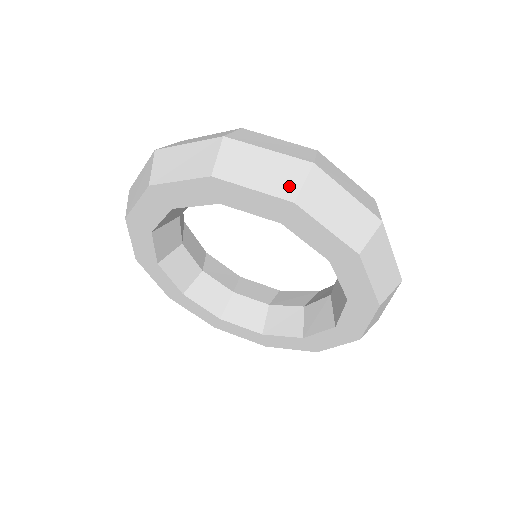
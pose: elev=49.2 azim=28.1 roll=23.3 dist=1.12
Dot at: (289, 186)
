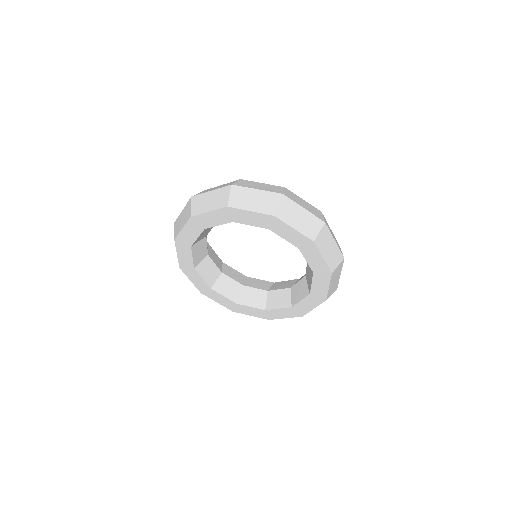
Dot at: (270, 207)
